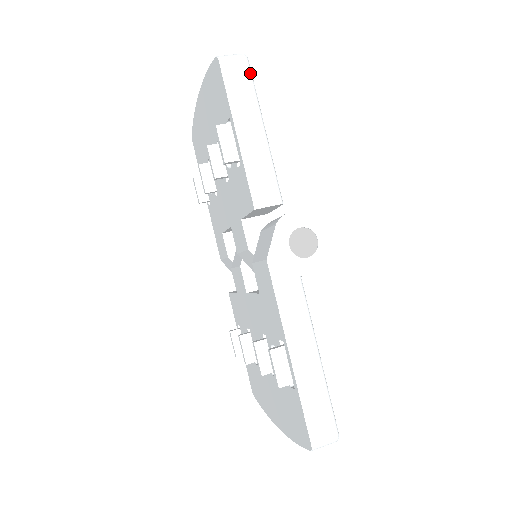
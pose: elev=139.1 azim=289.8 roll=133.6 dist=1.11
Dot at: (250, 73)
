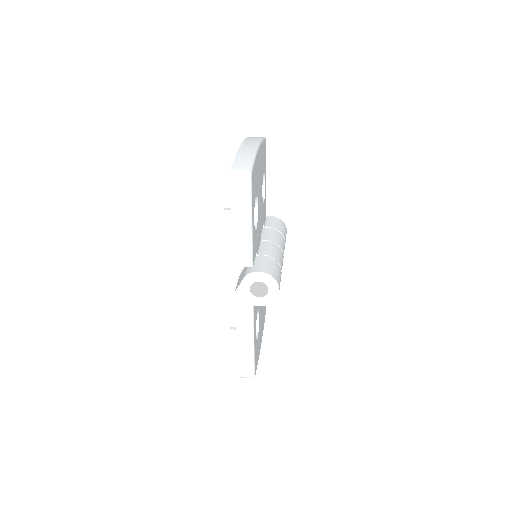
Dot at: (250, 187)
